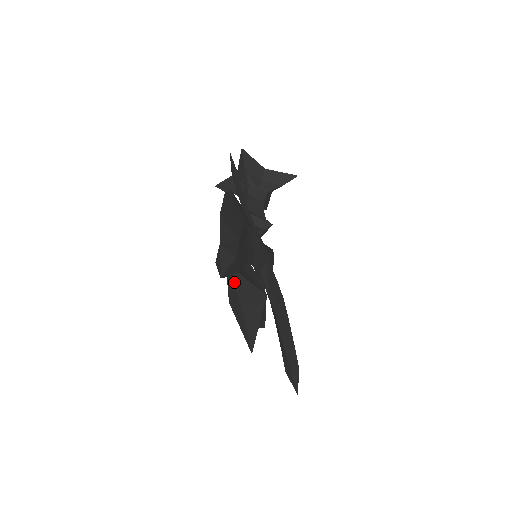
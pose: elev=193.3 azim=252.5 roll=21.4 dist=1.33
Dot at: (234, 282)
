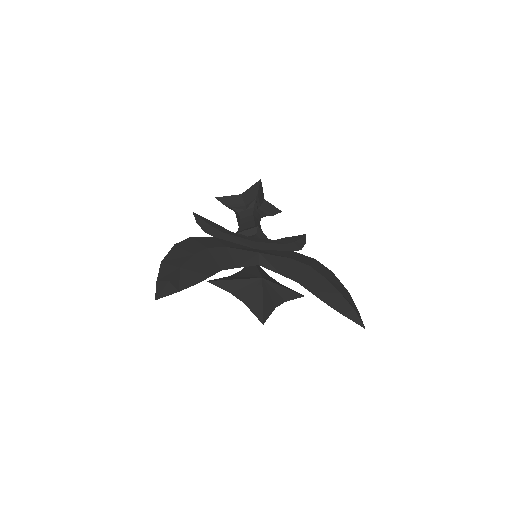
Dot at: (223, 288)
